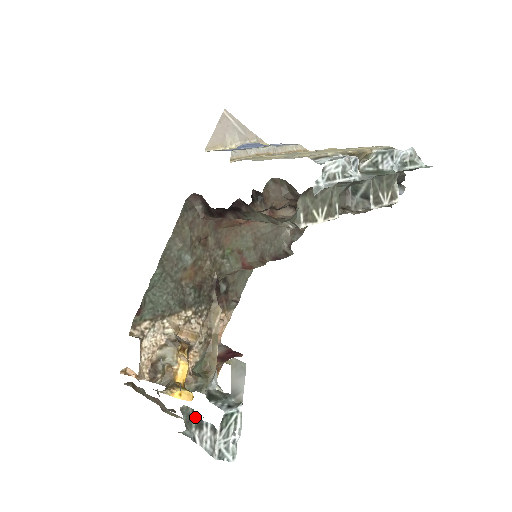
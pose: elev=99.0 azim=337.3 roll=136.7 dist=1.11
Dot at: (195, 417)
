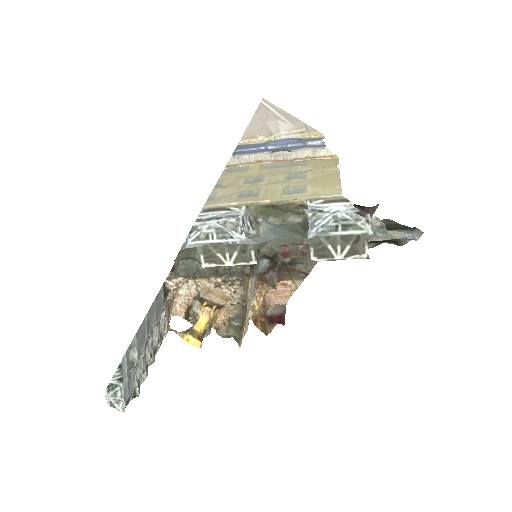
Dot at: occluded
